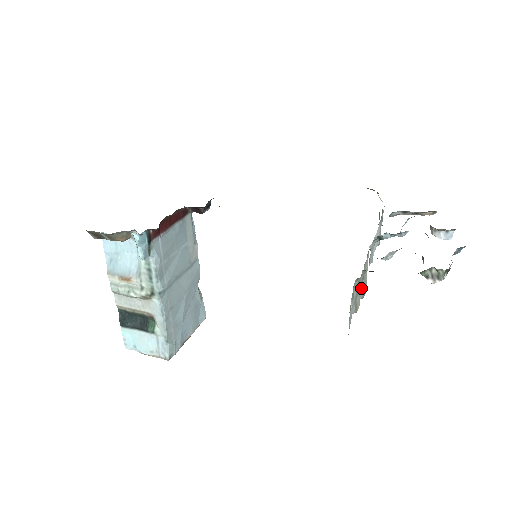
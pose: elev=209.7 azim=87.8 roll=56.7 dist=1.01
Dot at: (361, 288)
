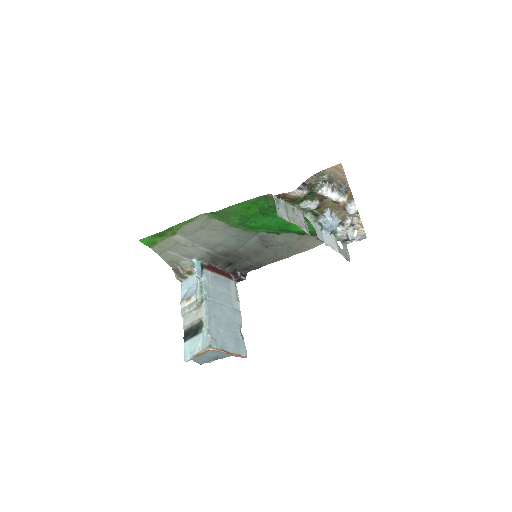
Dot at: (296, 220)
